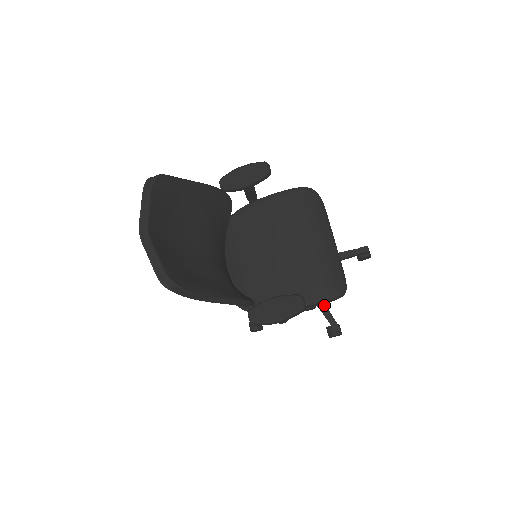
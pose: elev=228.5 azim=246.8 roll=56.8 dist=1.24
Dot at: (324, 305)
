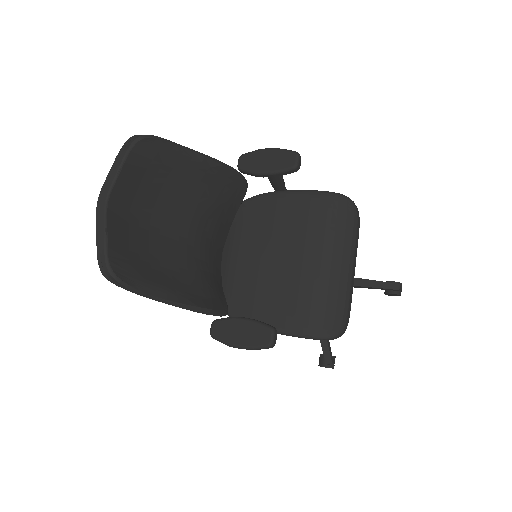
Dot at: occluded
